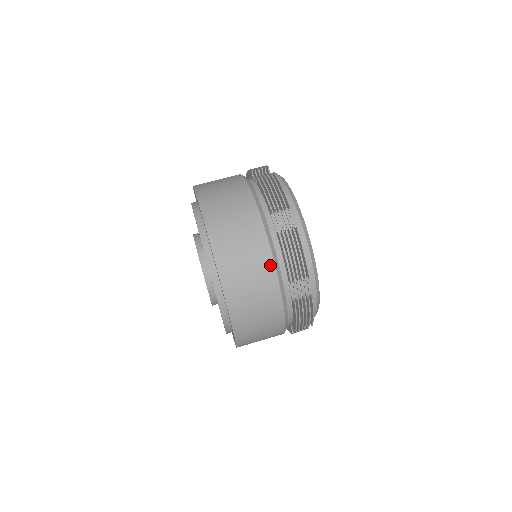
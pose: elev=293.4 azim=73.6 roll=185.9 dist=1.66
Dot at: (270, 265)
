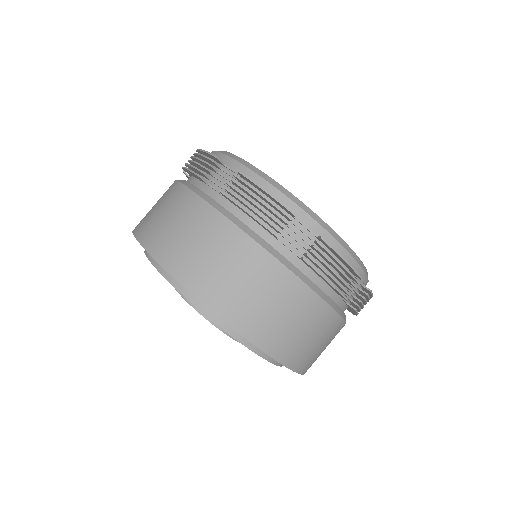
Dot at: occluded
